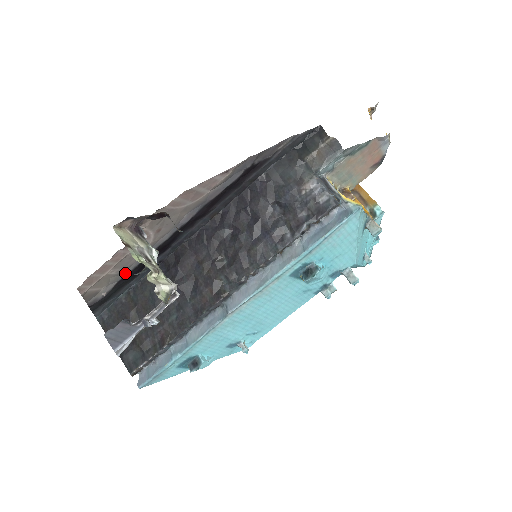
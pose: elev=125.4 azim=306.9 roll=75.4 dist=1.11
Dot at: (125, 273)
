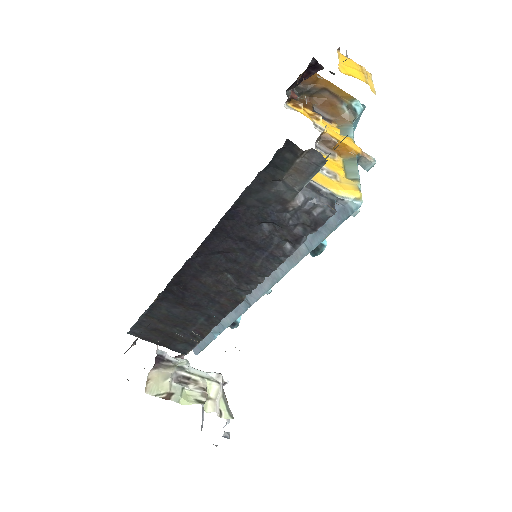
Dot at: occluded
